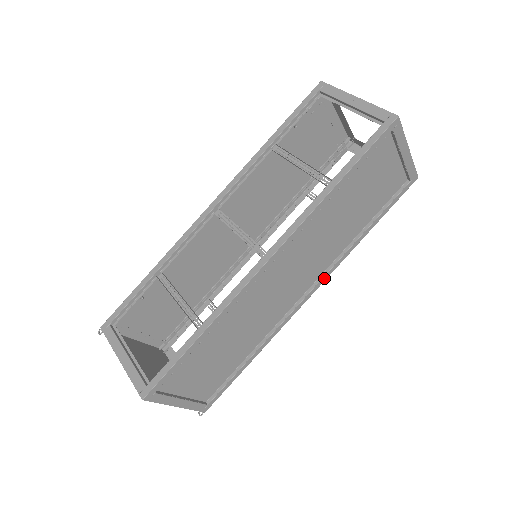
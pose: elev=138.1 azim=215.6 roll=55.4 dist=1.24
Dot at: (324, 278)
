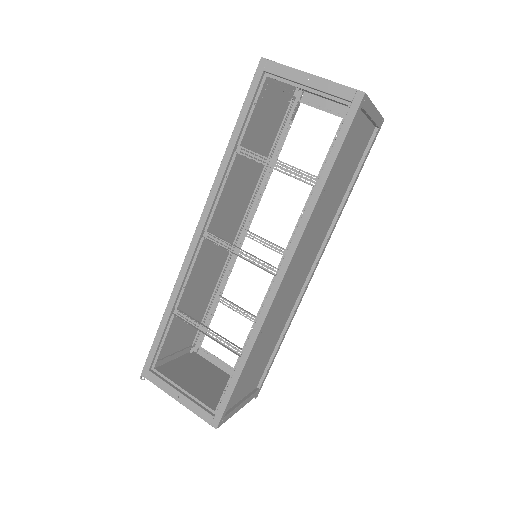
Dot at: (324, 249)
